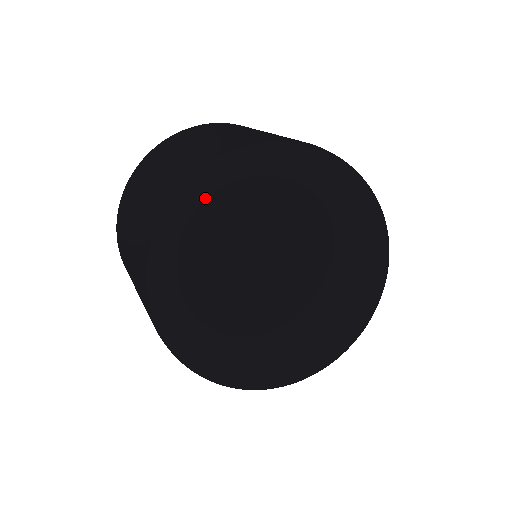
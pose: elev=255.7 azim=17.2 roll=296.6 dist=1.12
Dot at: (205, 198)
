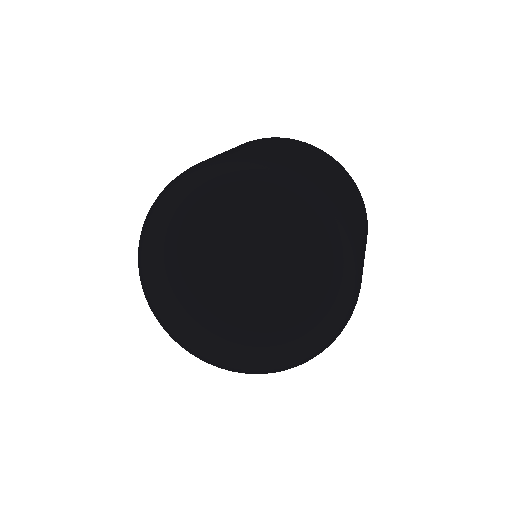
Dot at: (246, 168)
